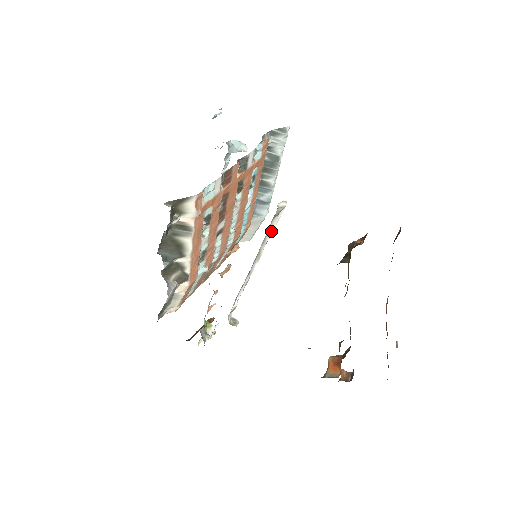
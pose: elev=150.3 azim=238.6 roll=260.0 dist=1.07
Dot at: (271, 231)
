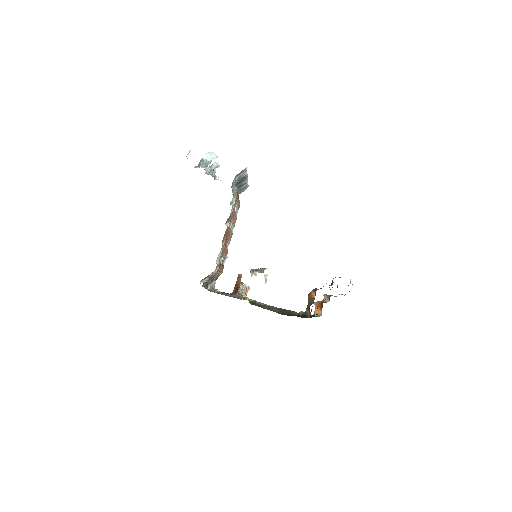
Dot at: occluded
